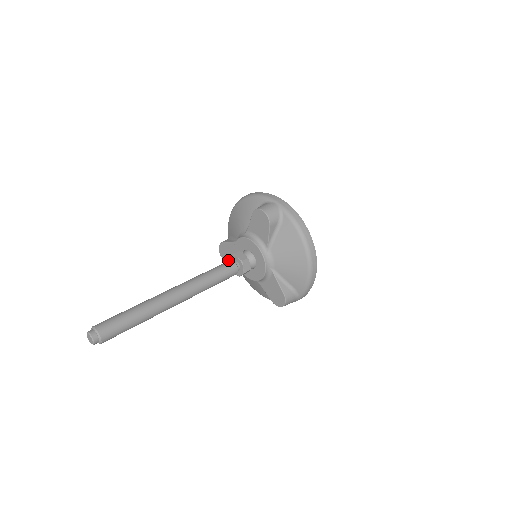
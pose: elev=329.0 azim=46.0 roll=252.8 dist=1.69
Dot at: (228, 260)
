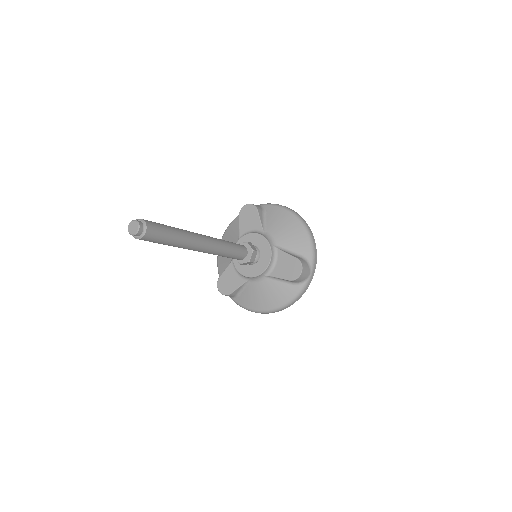
Dot at: (231, 289)
